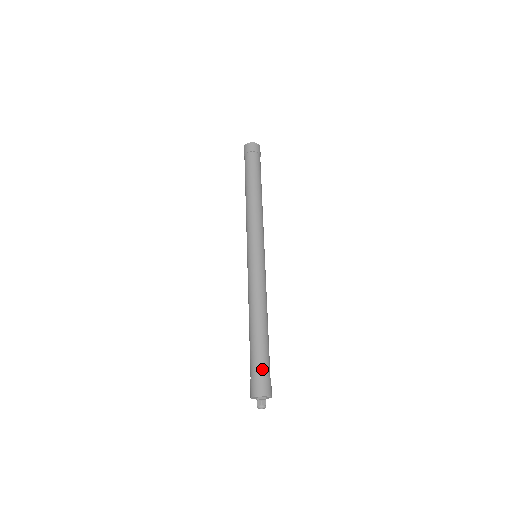
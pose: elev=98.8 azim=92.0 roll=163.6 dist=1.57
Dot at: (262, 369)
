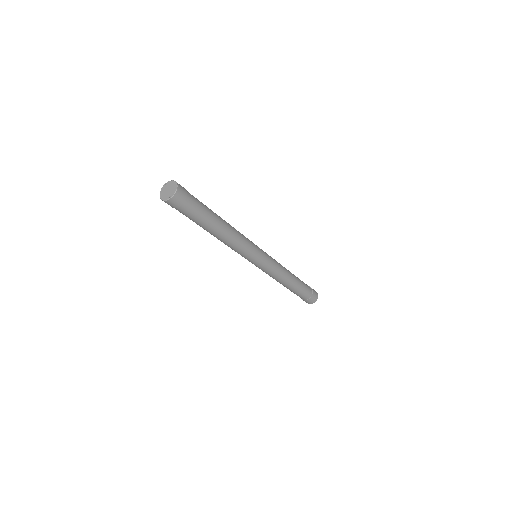
Dot at: (307, 296)
